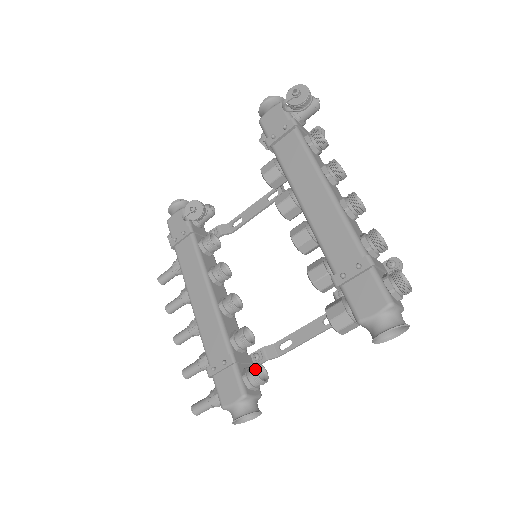
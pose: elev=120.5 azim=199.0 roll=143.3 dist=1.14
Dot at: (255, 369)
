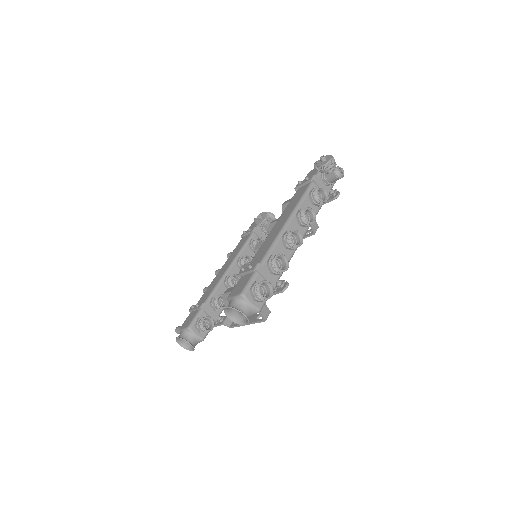
Dot at: (204, 317)
